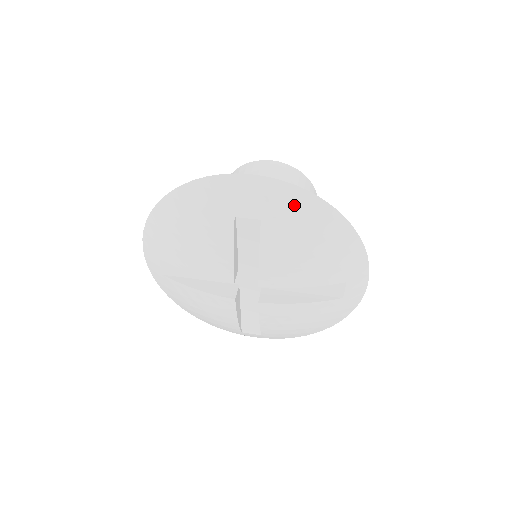
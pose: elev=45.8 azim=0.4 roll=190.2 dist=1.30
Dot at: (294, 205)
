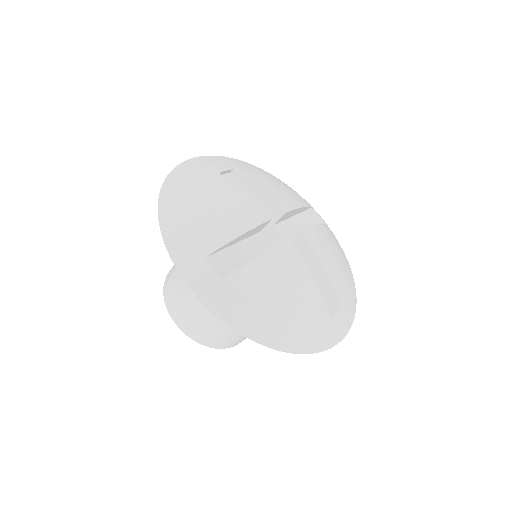
Dot at: (237, 162)
